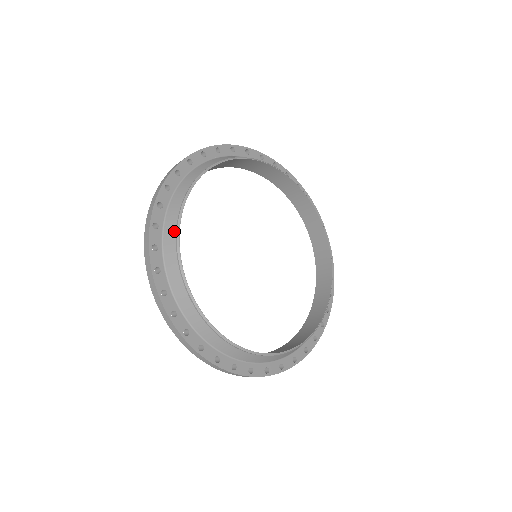
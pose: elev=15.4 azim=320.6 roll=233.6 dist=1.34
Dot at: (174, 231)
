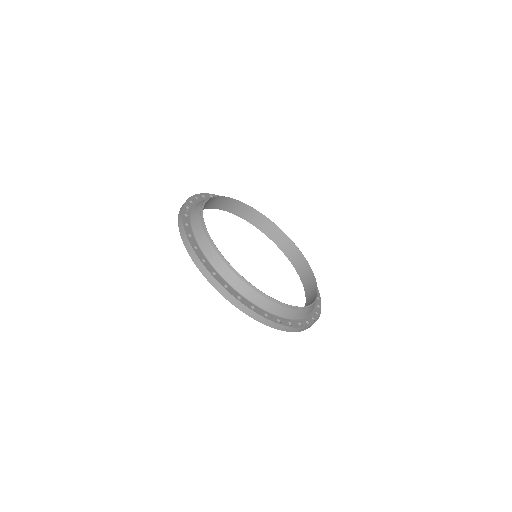
Dot at: (218, 257)
